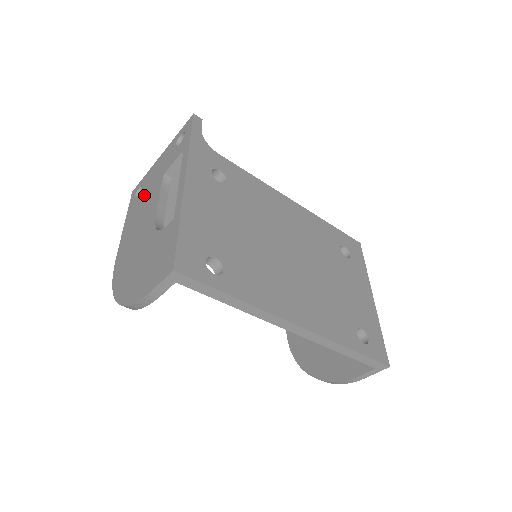
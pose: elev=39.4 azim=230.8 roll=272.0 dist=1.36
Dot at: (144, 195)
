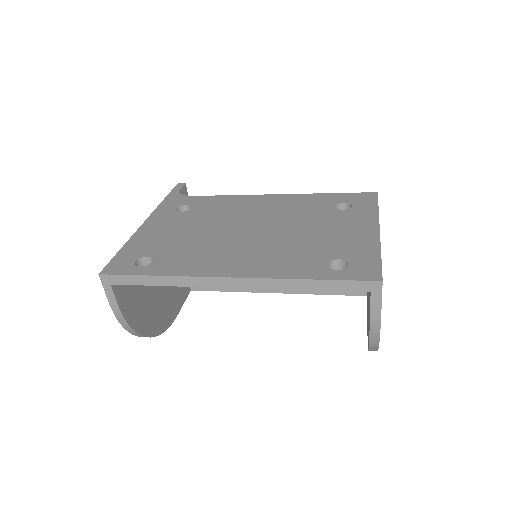
Dot at: occluded
